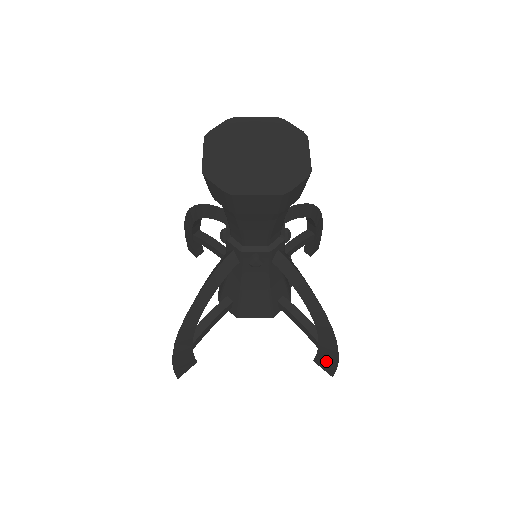
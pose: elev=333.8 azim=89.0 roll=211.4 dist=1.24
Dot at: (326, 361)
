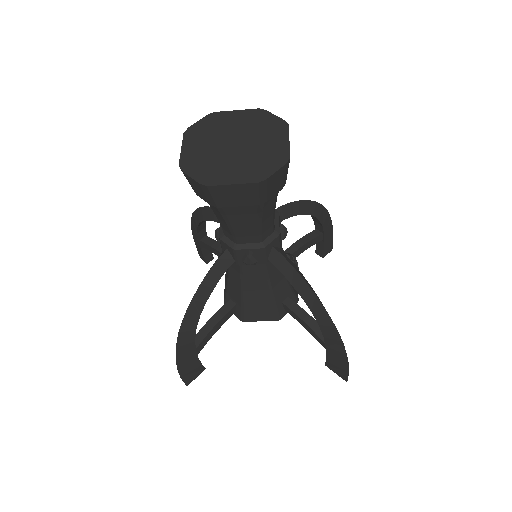
Dot at: (337, 364)
